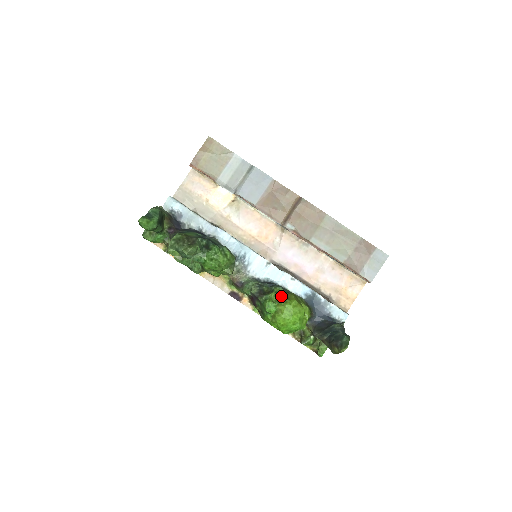
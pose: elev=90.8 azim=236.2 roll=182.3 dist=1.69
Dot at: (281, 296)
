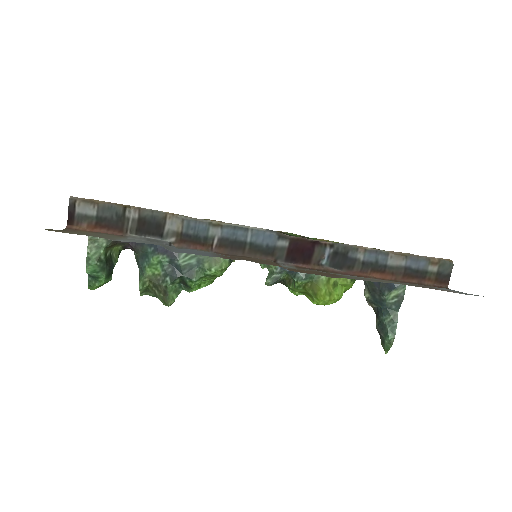
Dot at: (306, 290)
